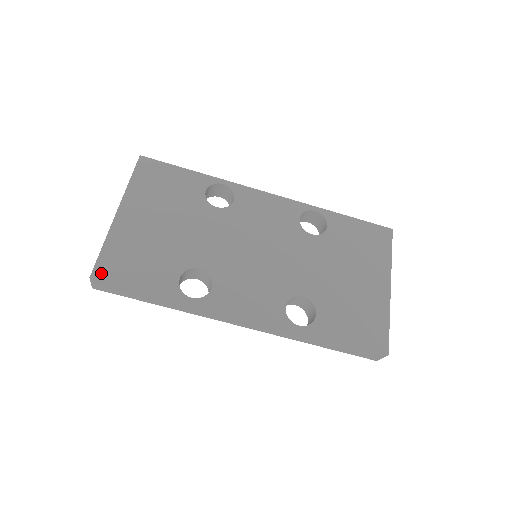
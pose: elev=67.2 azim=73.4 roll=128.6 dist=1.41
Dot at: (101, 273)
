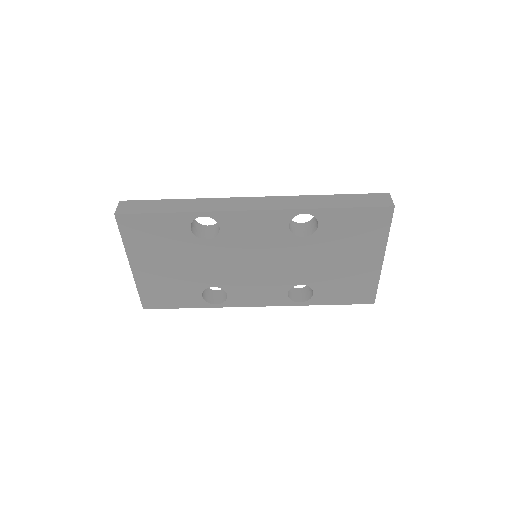
Dot at: (148, 305)
